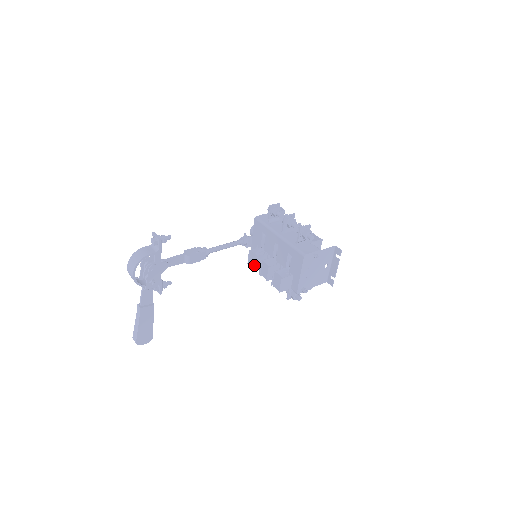
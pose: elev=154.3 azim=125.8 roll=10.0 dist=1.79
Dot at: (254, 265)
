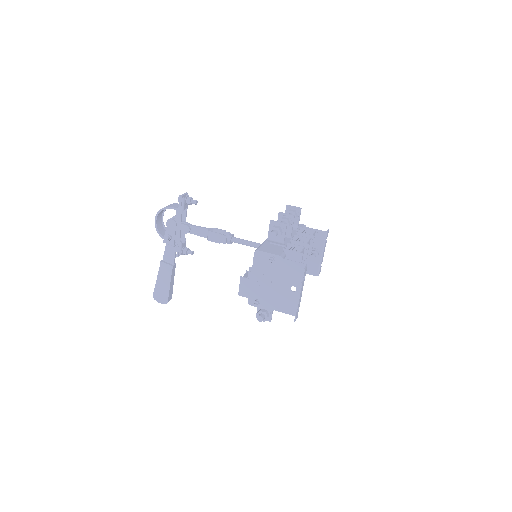
Dot at: occluded
